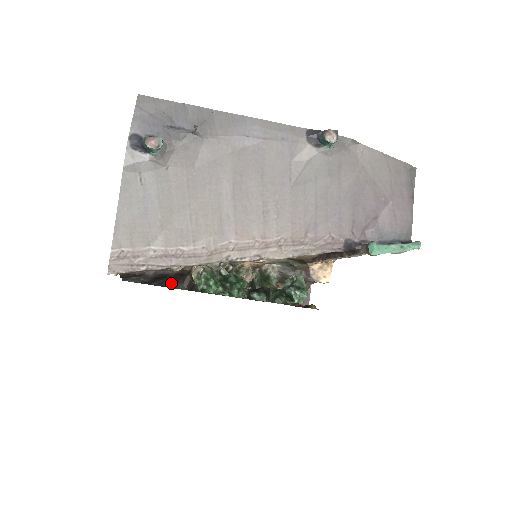
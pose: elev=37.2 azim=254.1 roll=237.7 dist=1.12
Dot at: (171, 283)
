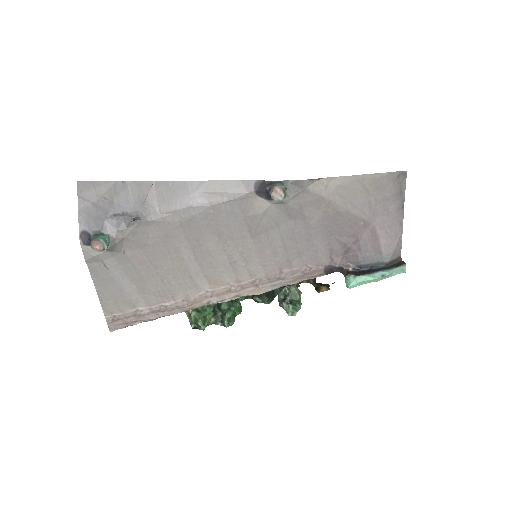
Dot at: occluded
